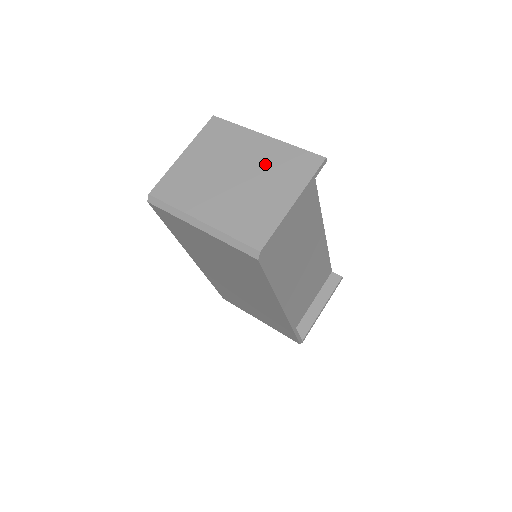
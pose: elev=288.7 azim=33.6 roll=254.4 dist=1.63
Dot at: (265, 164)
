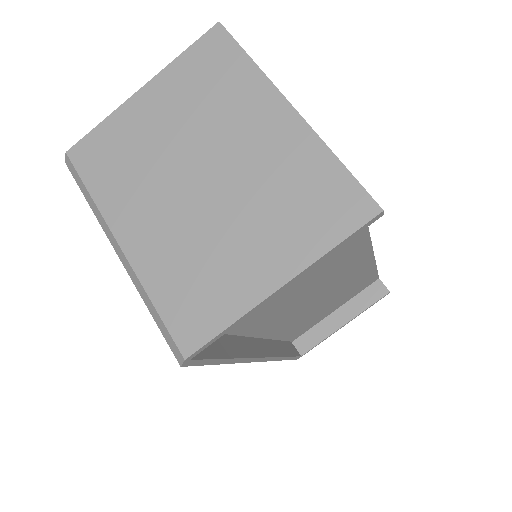
Dot at: (264, 174)
